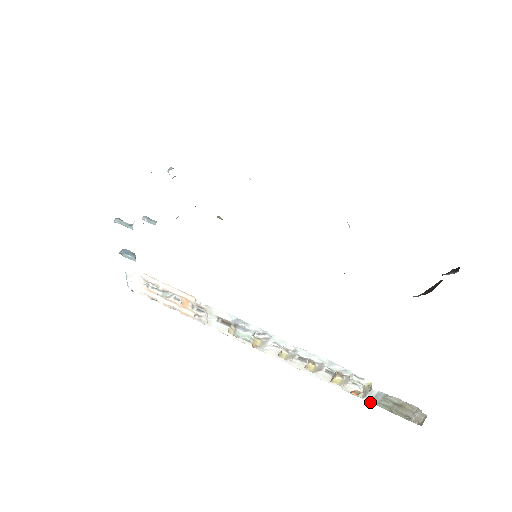
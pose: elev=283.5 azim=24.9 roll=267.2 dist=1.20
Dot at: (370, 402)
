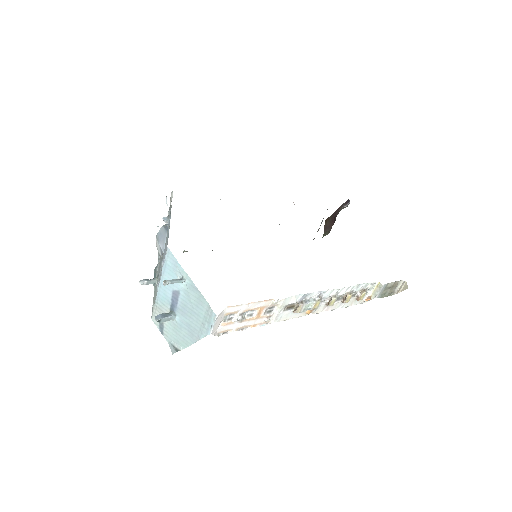
Dot at: occluded
